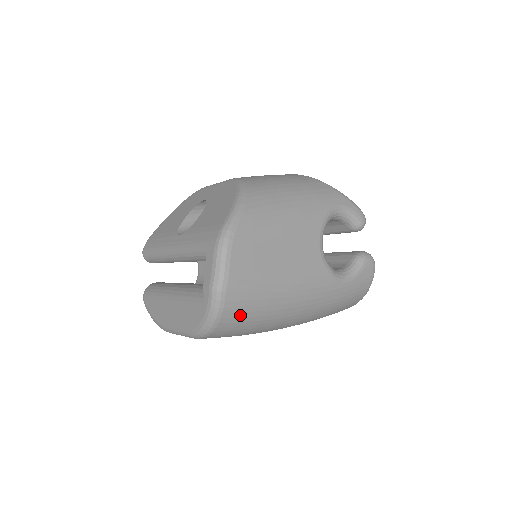
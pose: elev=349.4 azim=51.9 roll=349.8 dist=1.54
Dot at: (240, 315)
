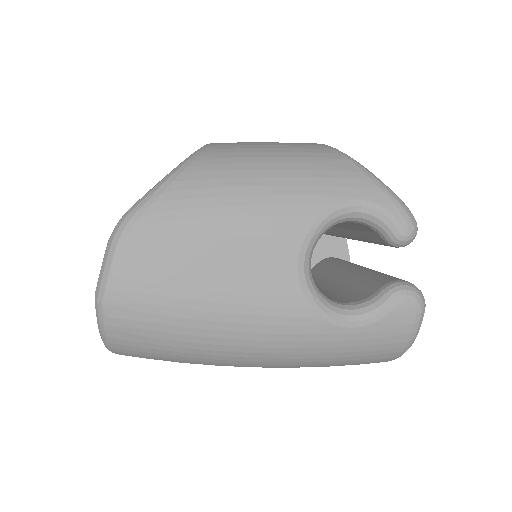
Dot at: (143, 339)
